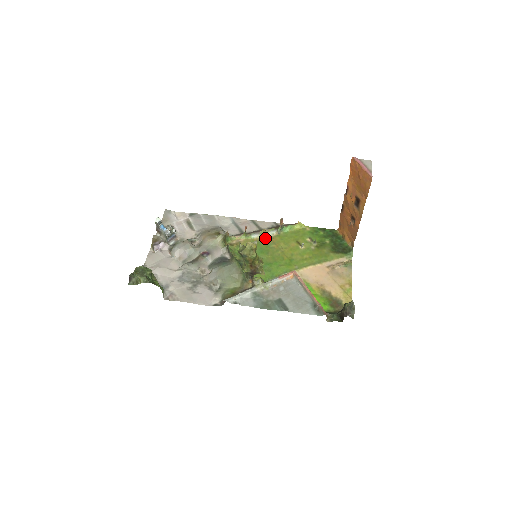
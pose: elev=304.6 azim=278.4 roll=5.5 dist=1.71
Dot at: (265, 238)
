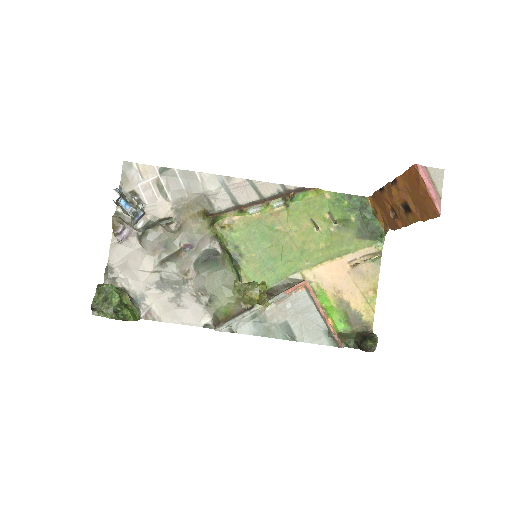
Dot at: (268, 214)
